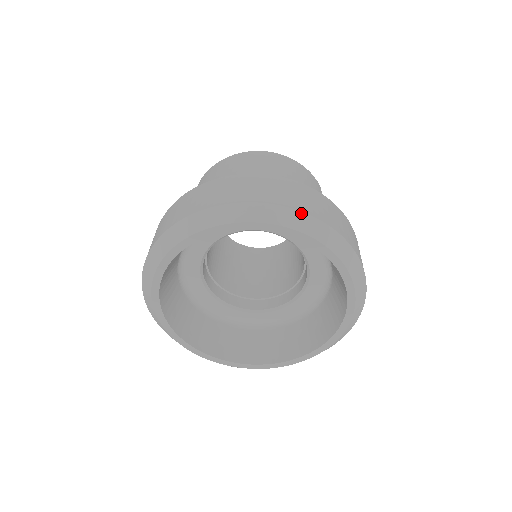
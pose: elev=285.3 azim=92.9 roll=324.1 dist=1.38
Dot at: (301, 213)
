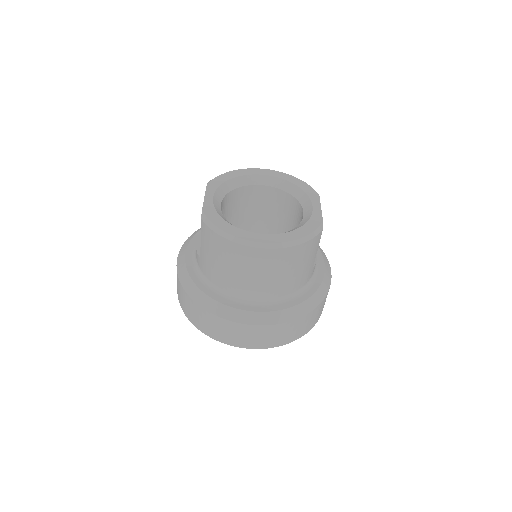
Dot at: occluded
